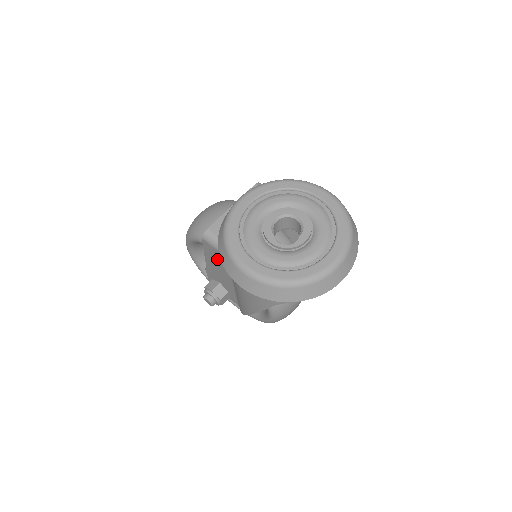
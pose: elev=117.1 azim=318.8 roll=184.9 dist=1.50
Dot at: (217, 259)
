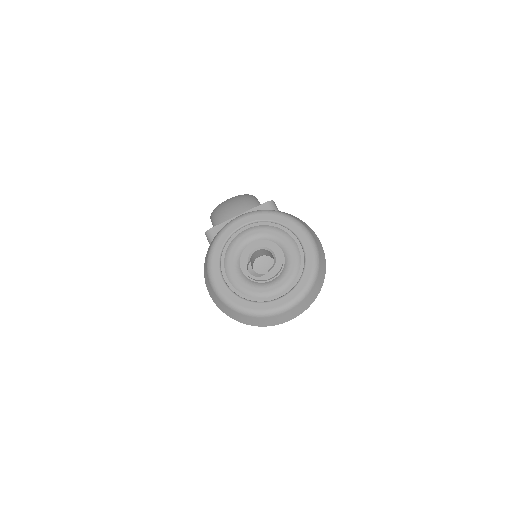
Dot at: occluded
